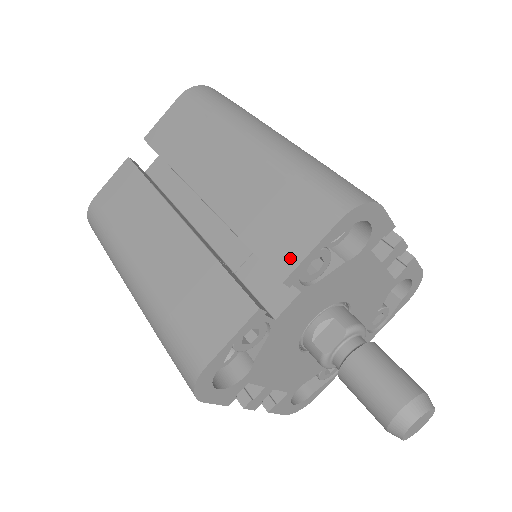
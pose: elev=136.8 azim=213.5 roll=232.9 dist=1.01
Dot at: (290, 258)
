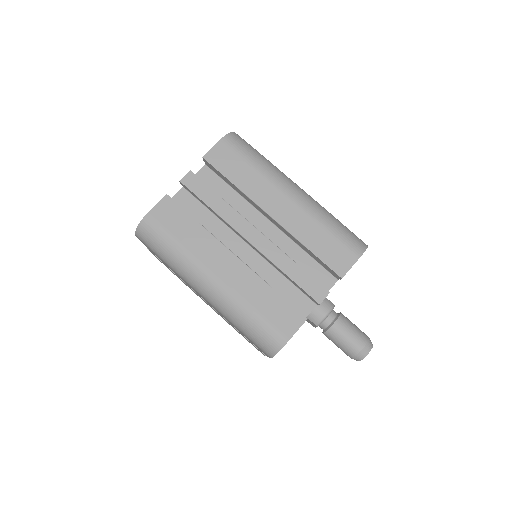
Dot at: occluded
